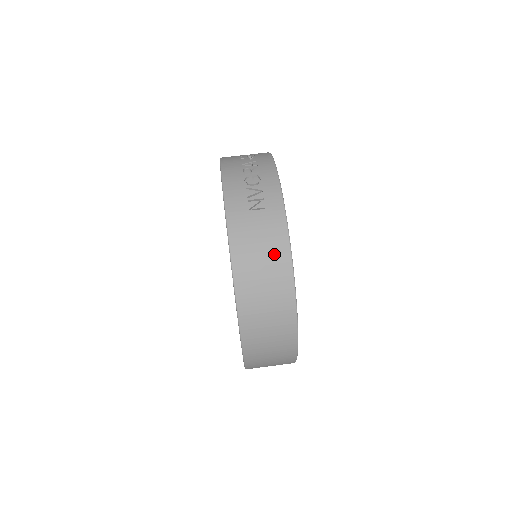
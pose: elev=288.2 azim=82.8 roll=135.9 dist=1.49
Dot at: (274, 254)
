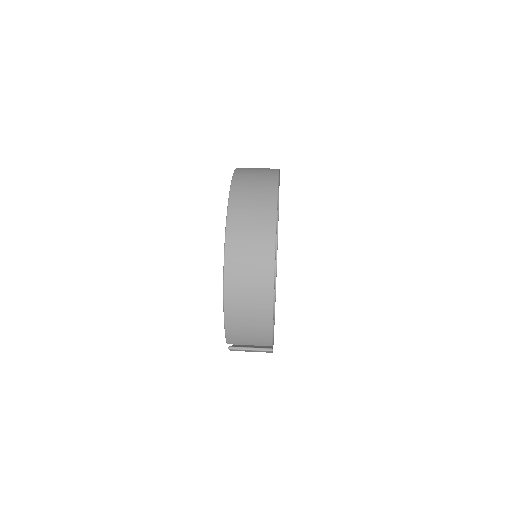
Dot at: (266, 176)
